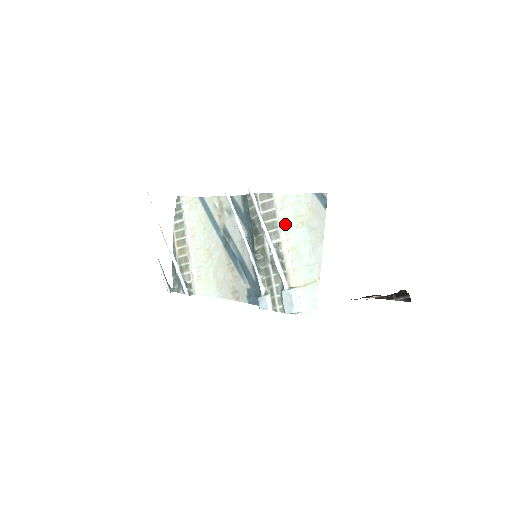
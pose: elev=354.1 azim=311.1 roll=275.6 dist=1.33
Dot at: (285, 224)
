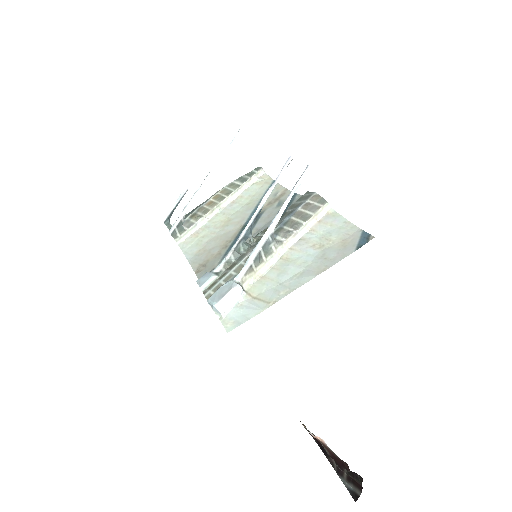
Dot at: (306, 235)
